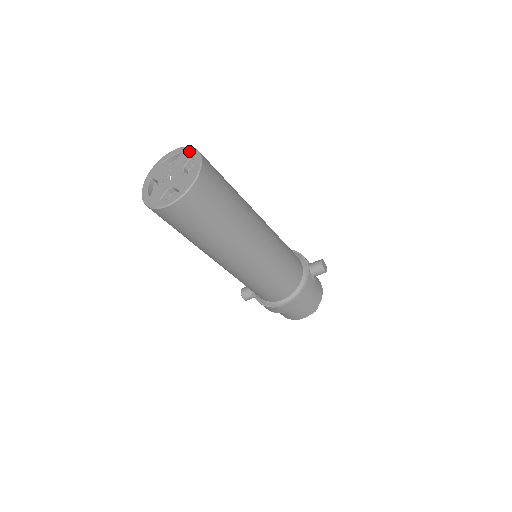
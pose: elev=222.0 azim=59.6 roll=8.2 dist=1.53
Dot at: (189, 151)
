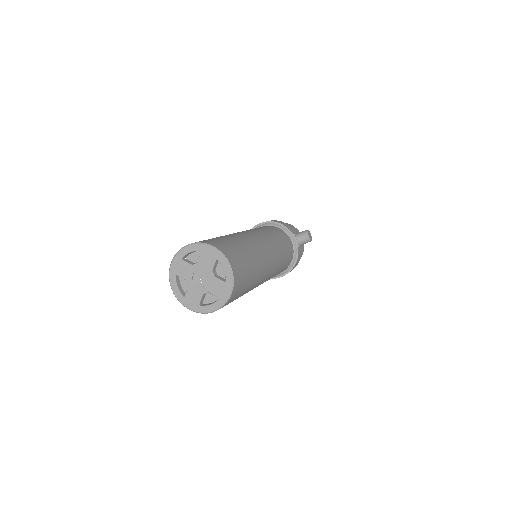
Dot at: (211, 252)
